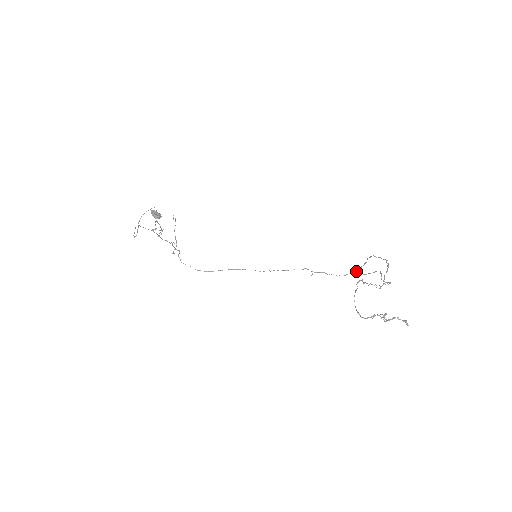
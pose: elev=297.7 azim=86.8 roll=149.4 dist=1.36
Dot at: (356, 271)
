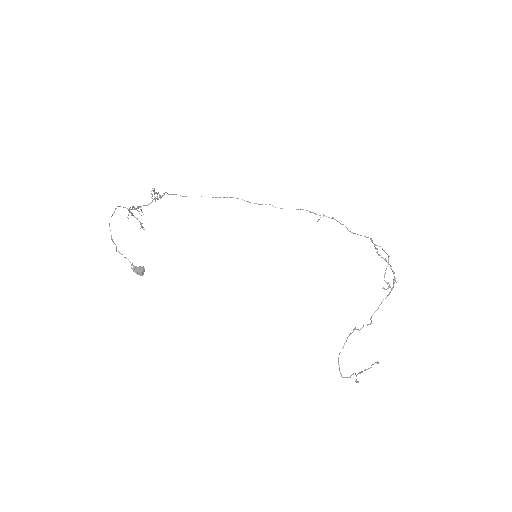
Dot at: (367, 237)
